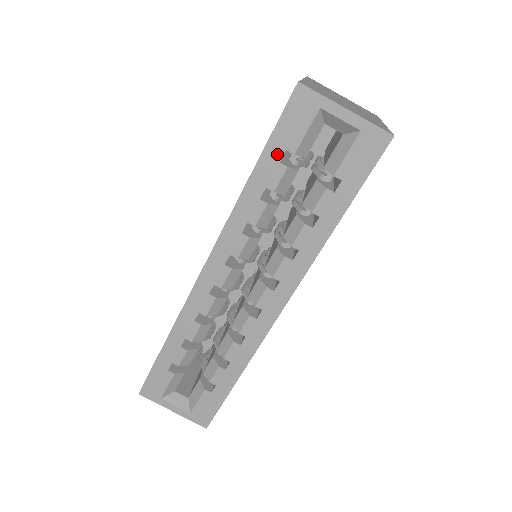
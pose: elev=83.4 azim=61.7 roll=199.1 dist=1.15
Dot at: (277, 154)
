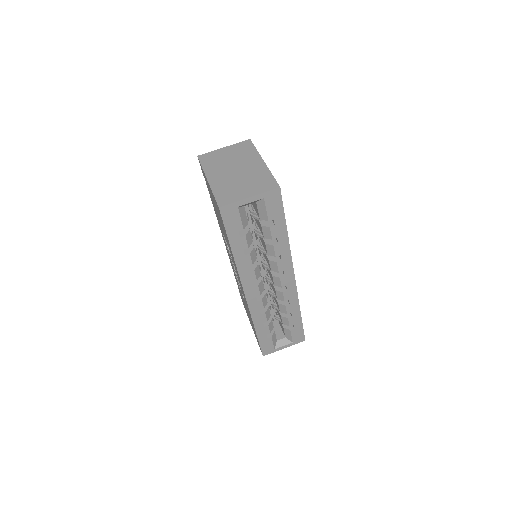
Dot at: (236, 236)
